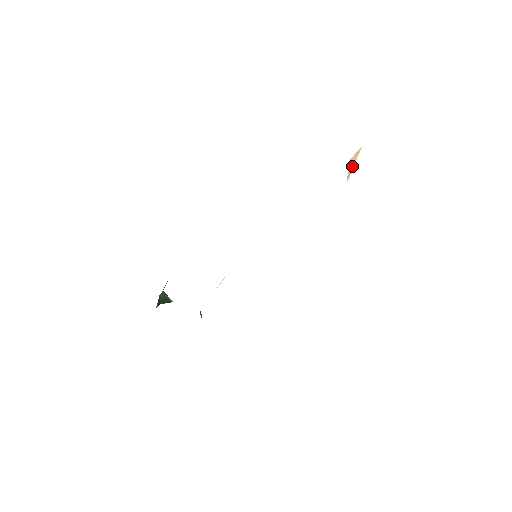
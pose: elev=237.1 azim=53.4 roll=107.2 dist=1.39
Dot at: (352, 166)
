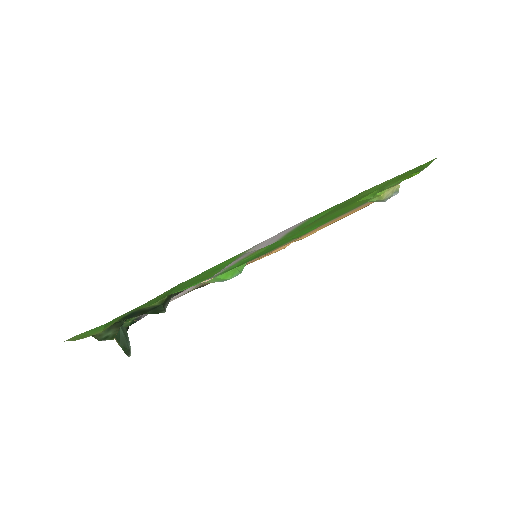
Dot at: occluded
